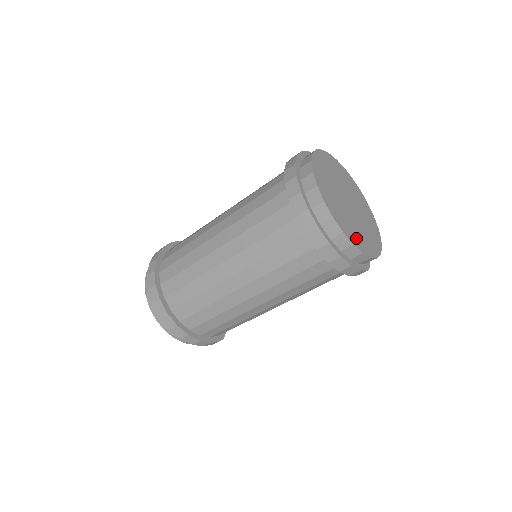
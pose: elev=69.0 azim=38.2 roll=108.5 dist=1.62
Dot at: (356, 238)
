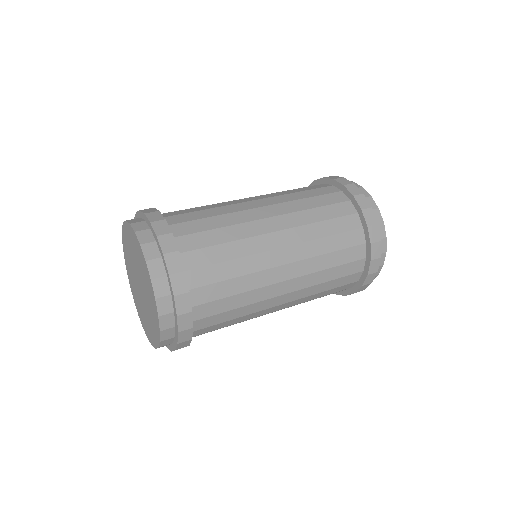
Dot at: occluded
